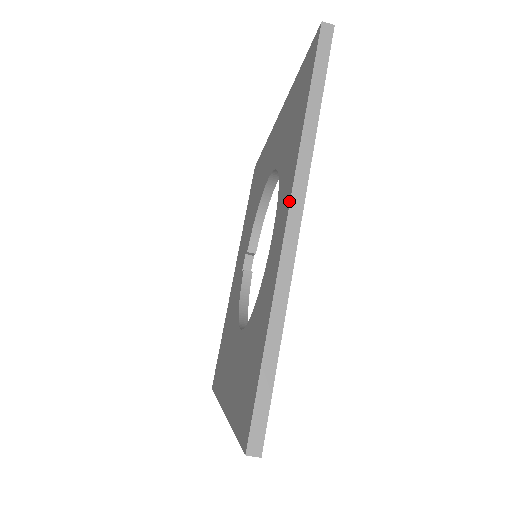
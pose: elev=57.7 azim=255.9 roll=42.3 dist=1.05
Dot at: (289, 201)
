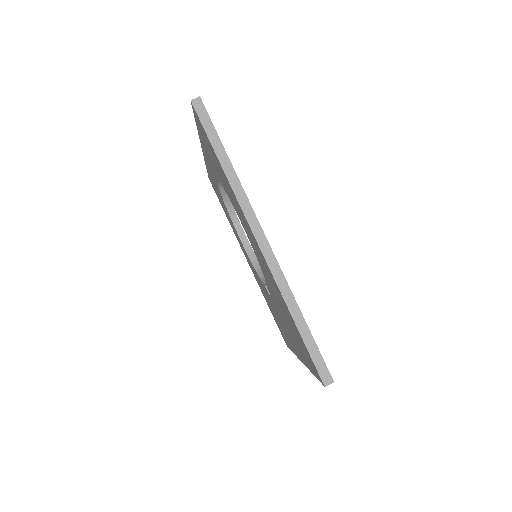
Dot at: (203, 154)
